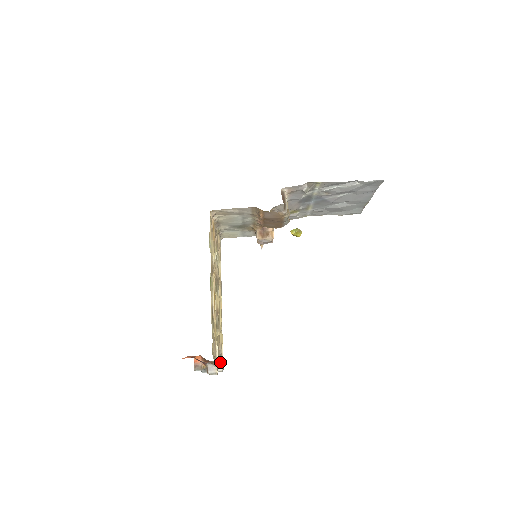
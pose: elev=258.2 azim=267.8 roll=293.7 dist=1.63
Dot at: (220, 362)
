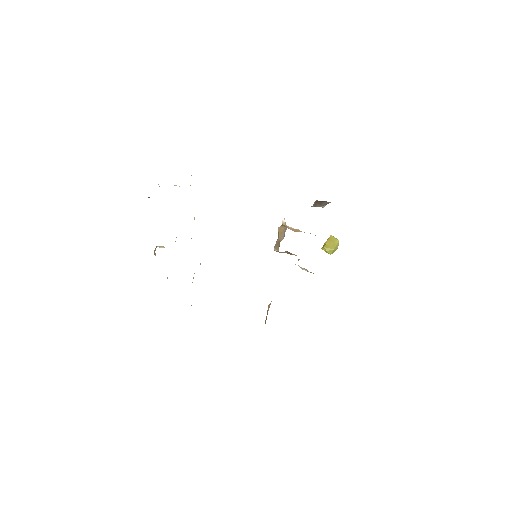
Dot at: occluded
